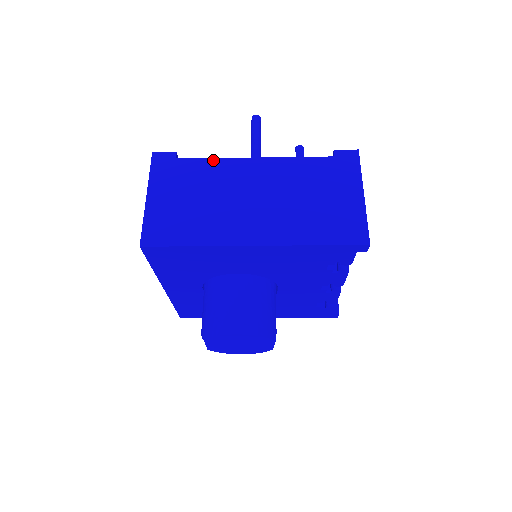
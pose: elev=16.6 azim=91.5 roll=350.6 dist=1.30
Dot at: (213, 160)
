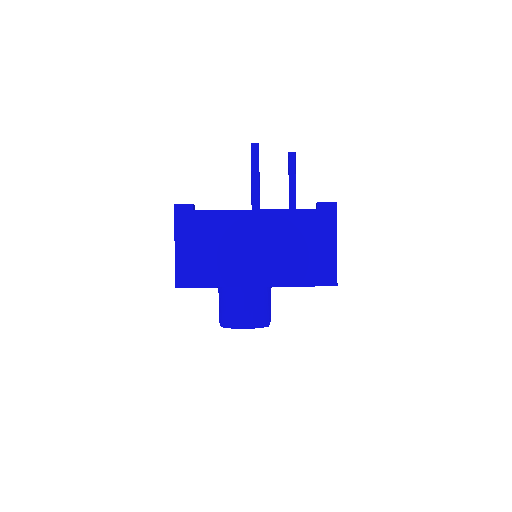
Dot at: (223, 212)
